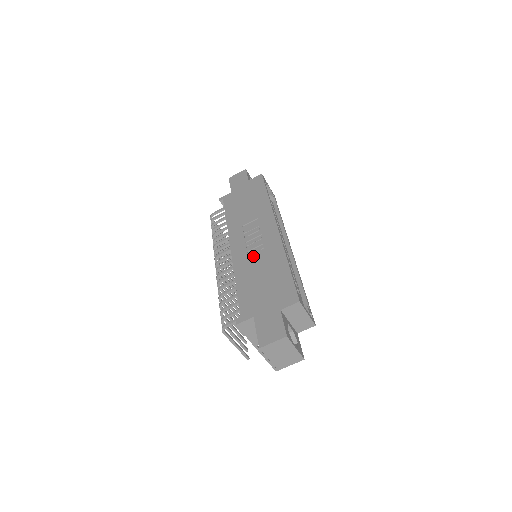
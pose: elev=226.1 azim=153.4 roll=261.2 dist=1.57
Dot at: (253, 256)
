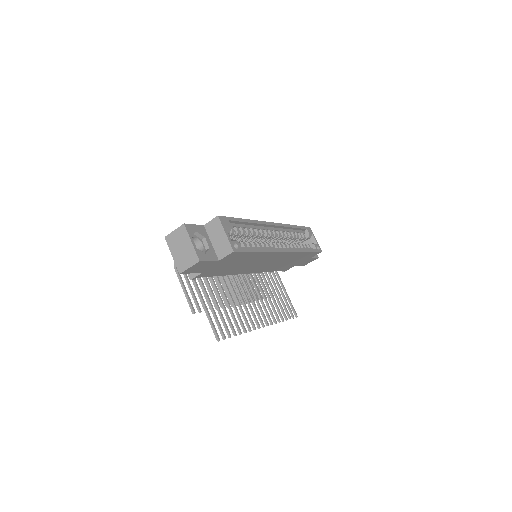
Dot at: occluded
